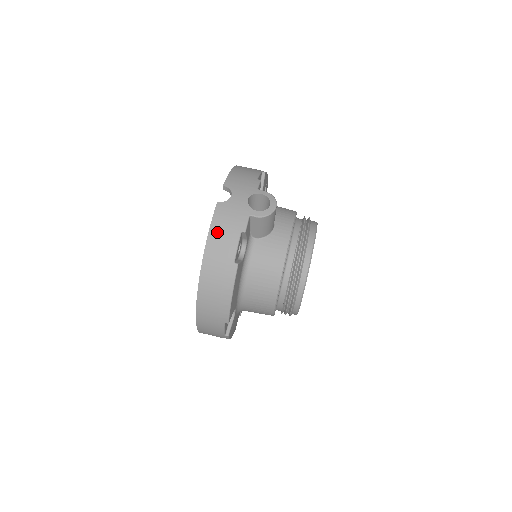
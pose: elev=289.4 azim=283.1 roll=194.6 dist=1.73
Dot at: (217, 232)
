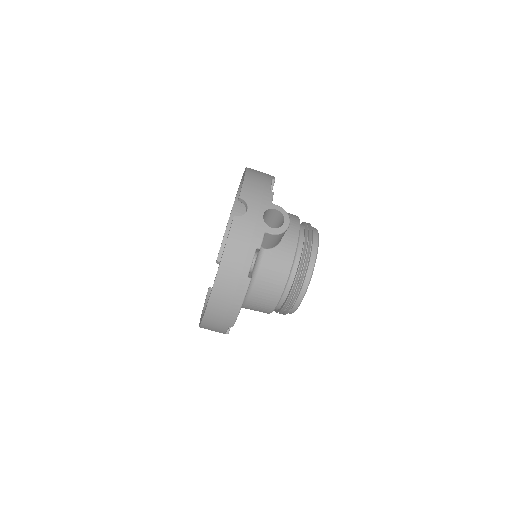
Dot at: (233, 247)
